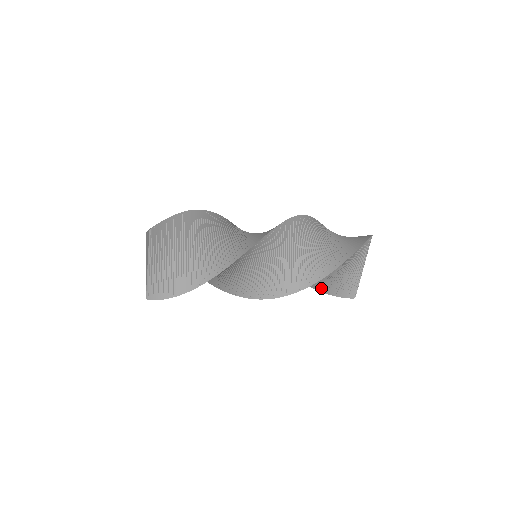
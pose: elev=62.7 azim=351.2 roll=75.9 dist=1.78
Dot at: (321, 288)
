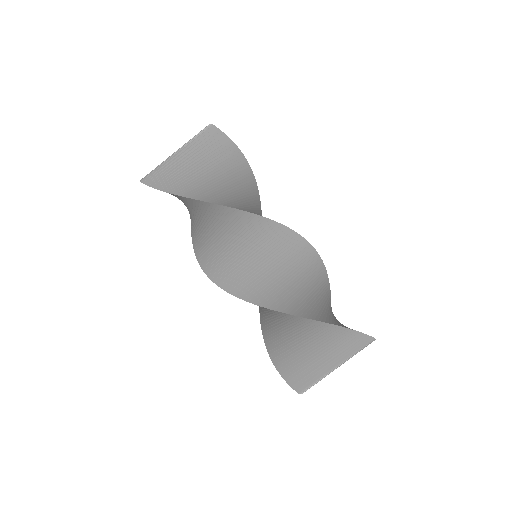
Dot at: (277, 357)
